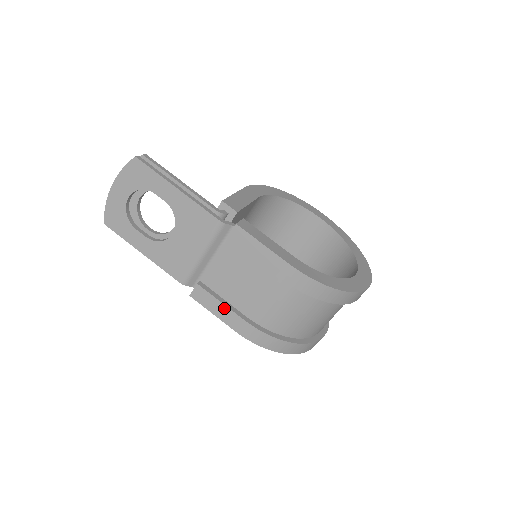
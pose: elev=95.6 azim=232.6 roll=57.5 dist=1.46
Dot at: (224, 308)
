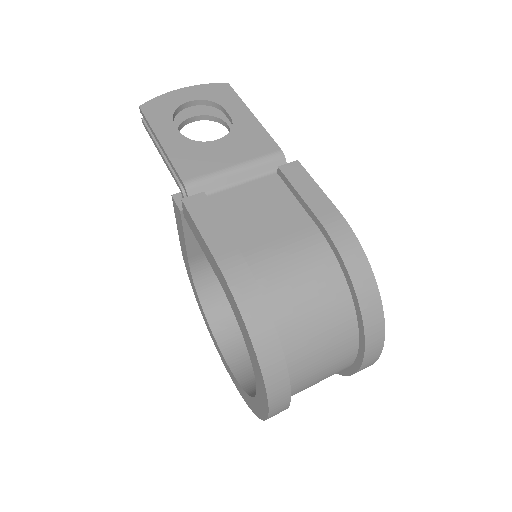
Dot at: (220, 227)
